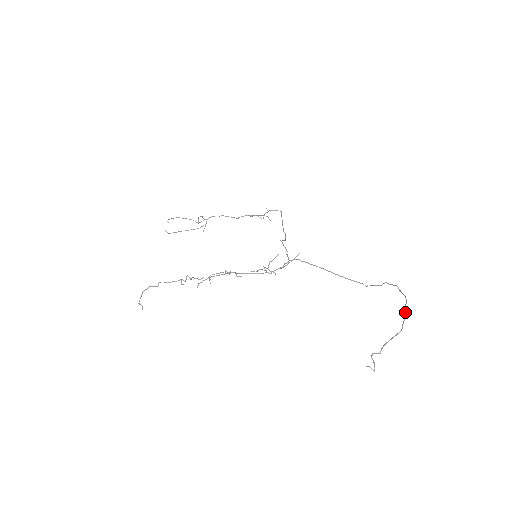
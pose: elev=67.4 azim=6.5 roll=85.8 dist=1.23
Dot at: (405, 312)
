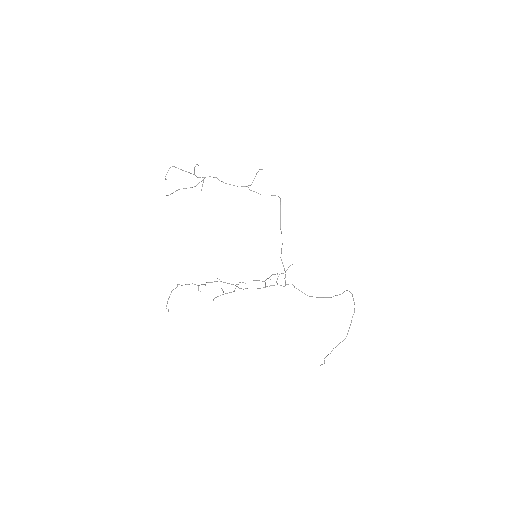
Dot at: (351, 322)
